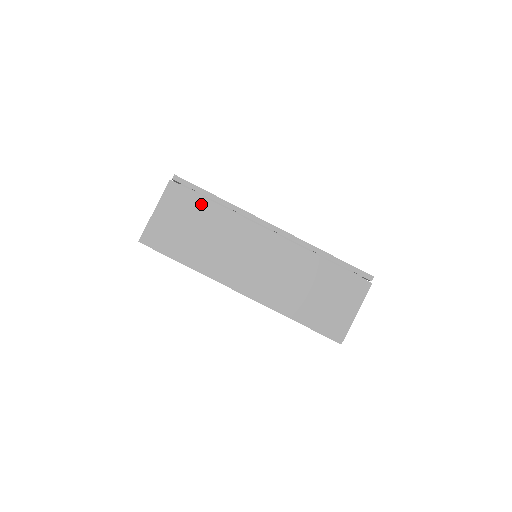
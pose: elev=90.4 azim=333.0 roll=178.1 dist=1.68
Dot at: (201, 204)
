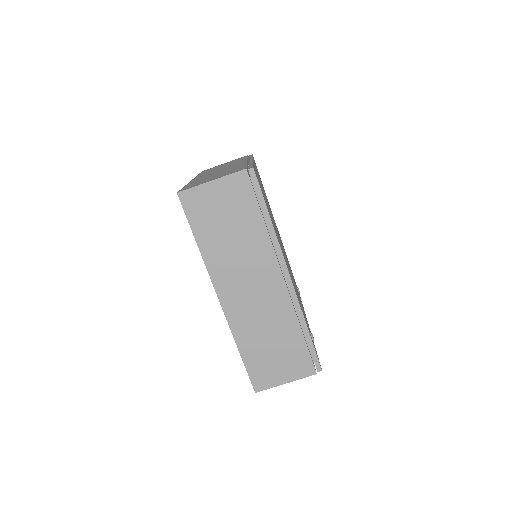
Dot at: (252, 210)
